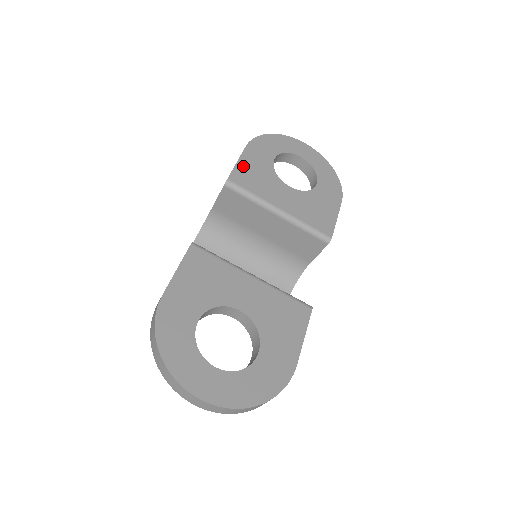
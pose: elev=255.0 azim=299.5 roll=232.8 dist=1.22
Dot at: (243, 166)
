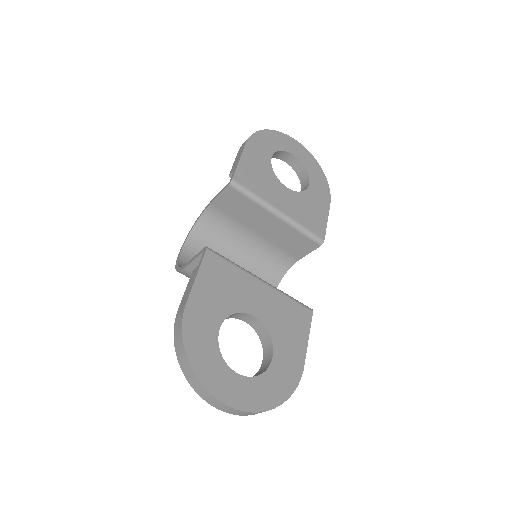
Dot at: (245, 165)
